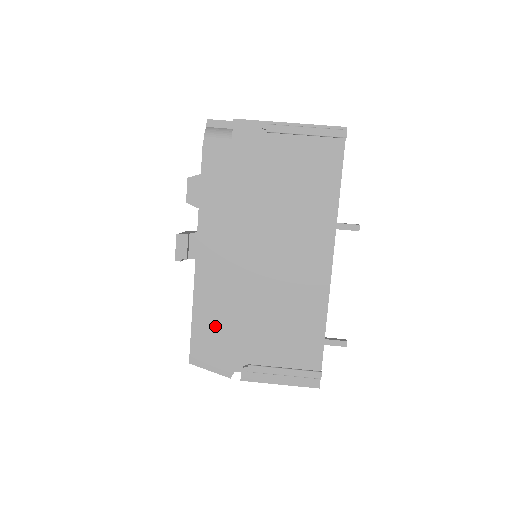
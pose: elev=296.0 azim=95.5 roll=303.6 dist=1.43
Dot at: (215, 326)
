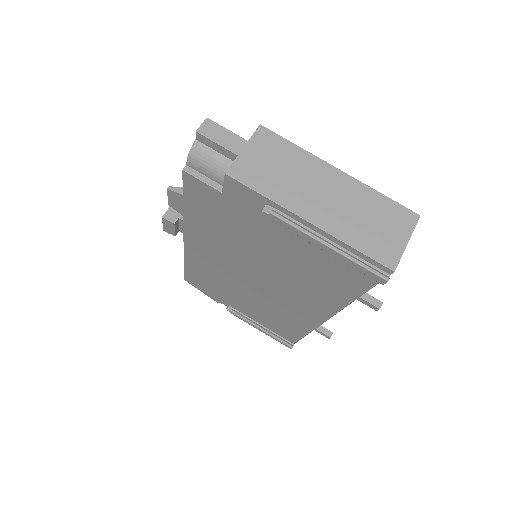
Dot at: (205, 280)
